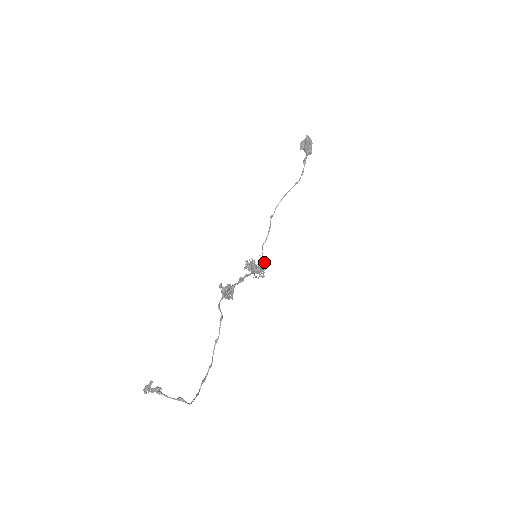
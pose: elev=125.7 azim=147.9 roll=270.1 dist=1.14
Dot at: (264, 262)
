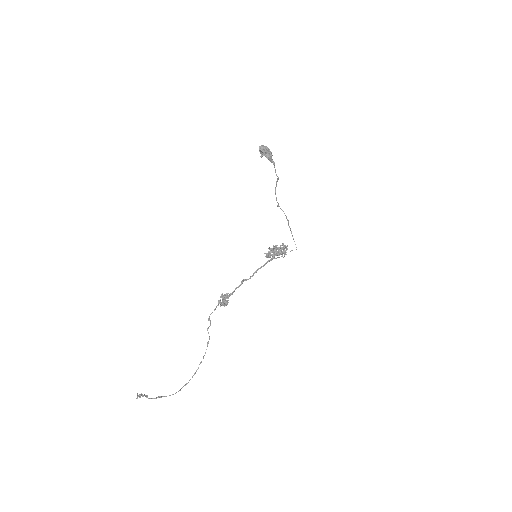
Dot at: (280, 247)
